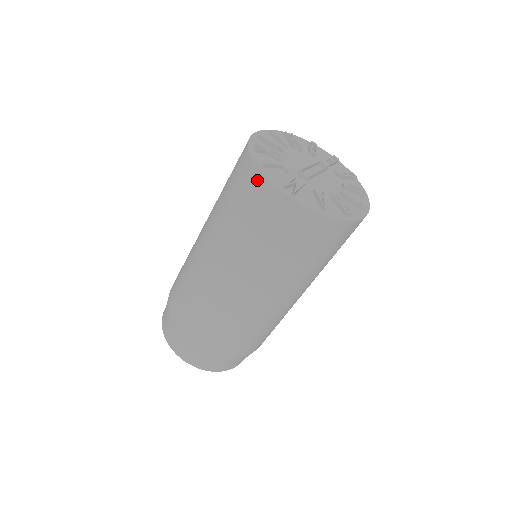
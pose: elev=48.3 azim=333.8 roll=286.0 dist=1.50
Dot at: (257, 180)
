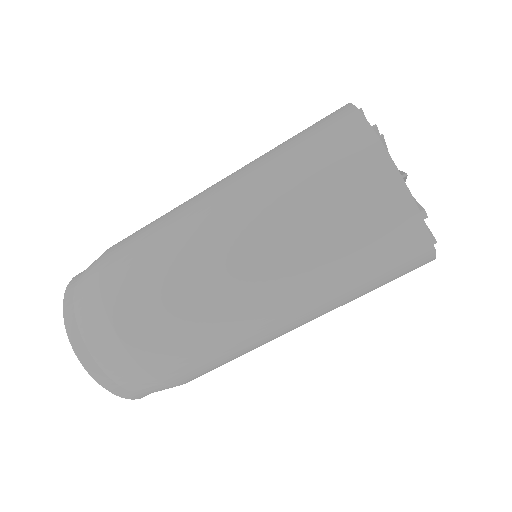
Dot at: (345, 113)
